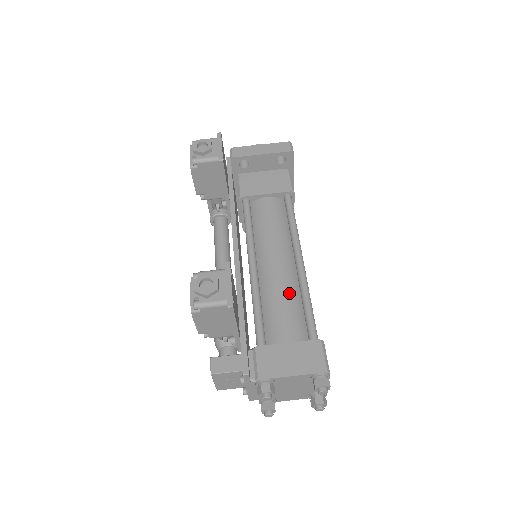
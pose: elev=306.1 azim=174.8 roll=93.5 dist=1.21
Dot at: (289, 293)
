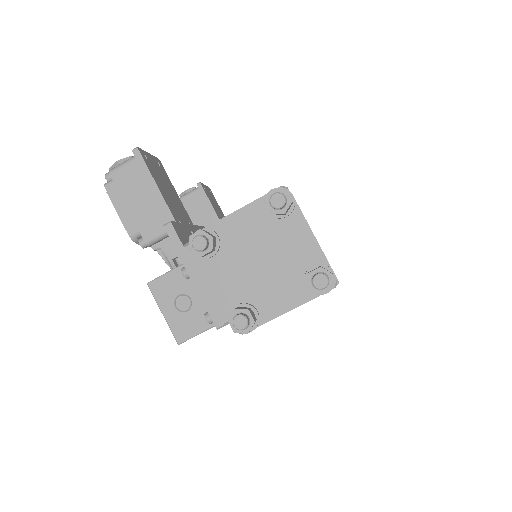
Dot at: occluded
